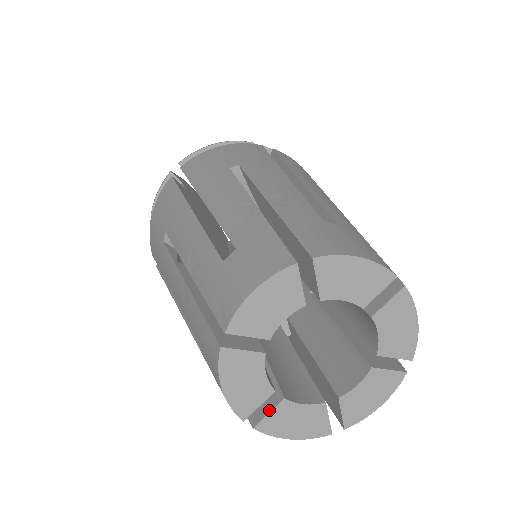
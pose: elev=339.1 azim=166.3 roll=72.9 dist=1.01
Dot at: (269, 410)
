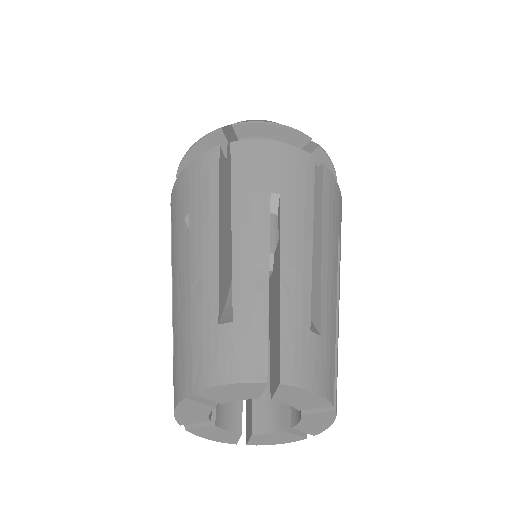
Dot at: (249, 438)
